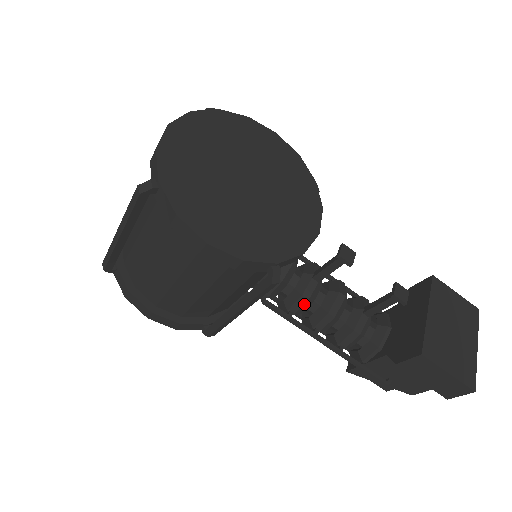
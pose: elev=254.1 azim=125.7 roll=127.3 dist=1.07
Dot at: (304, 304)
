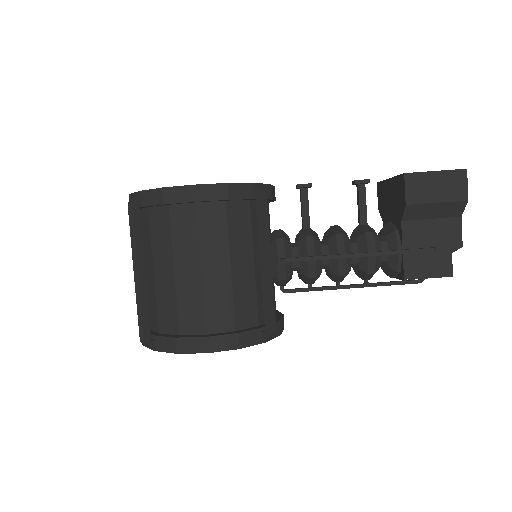
Dot at: (314, 243)
